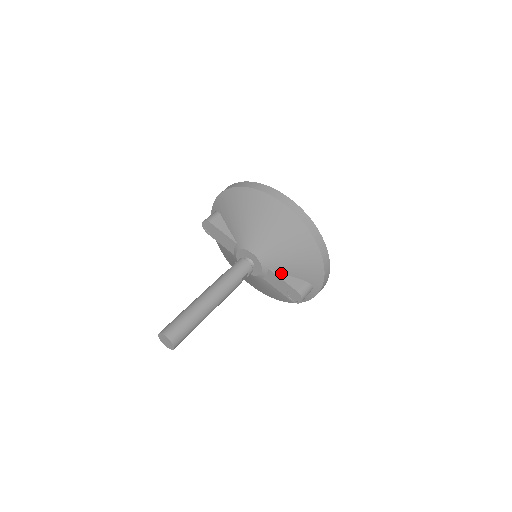
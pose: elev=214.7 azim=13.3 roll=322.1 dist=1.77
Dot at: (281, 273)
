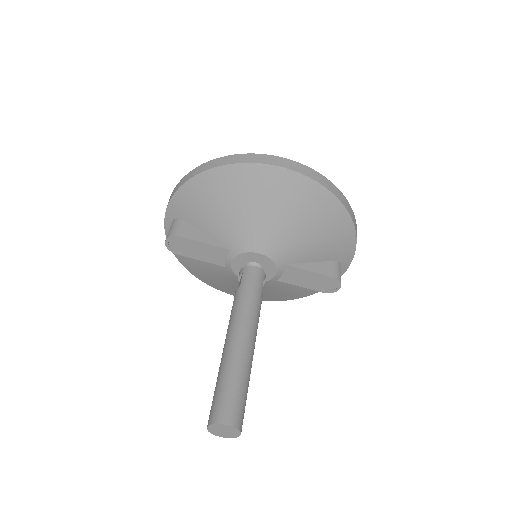
Dot at: (302, 263)
